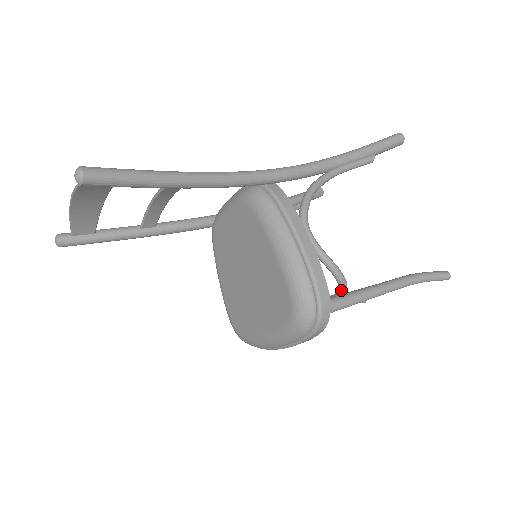
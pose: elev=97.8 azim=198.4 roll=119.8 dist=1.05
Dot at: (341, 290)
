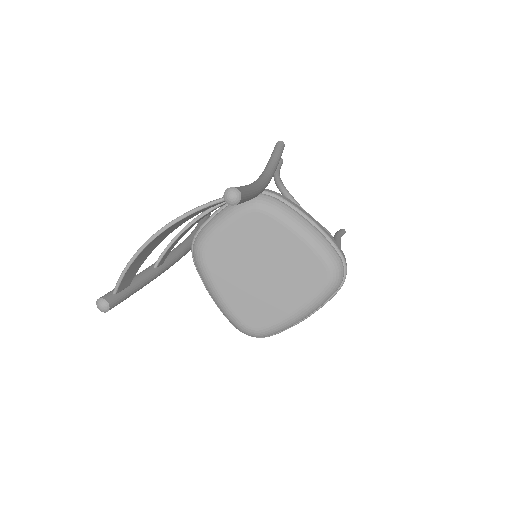
Dot at: occluded
